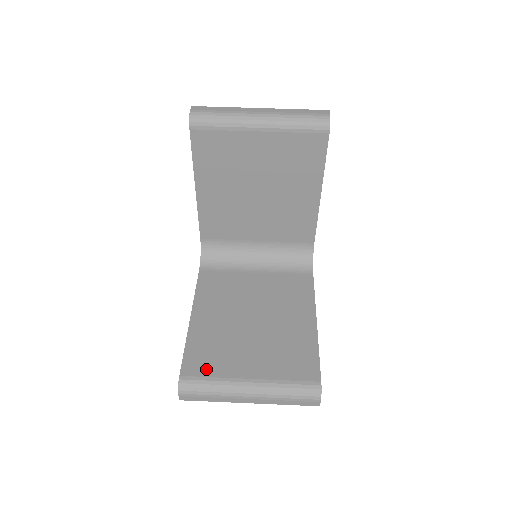
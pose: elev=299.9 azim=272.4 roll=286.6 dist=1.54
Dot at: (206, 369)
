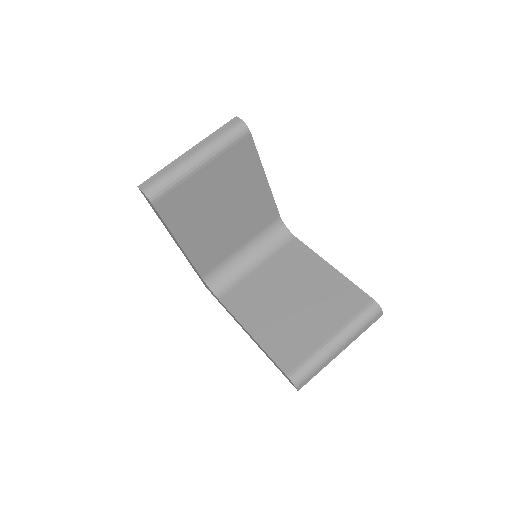
Dot at: (298, 356)
